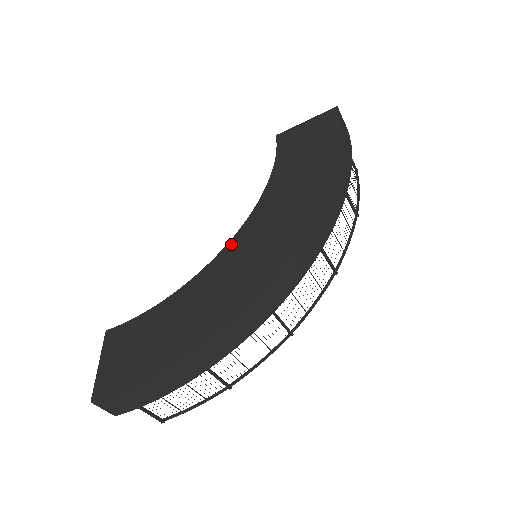
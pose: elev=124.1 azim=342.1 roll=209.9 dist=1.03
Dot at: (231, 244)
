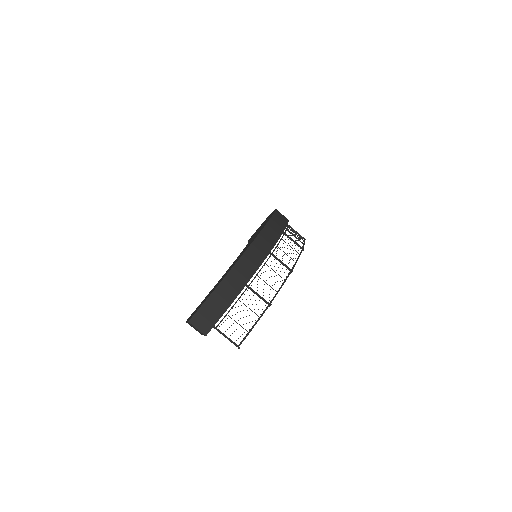
Dot at: occluded
